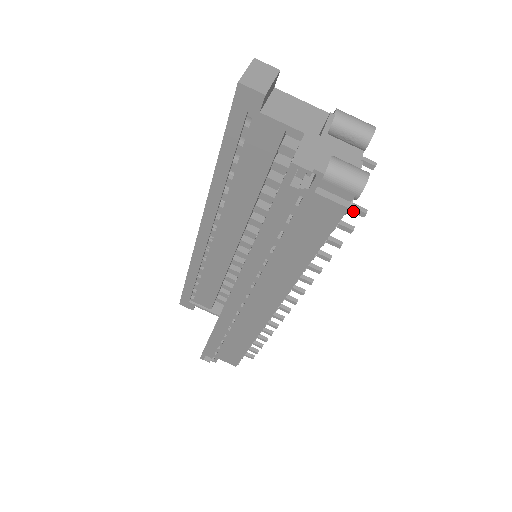
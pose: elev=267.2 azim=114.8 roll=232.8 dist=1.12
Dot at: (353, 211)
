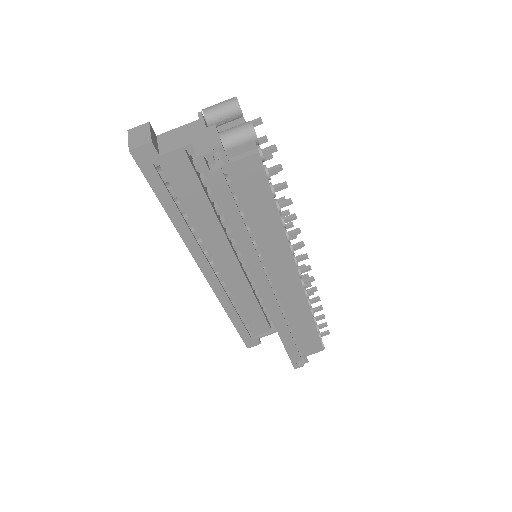
Dot at: (267, 154)
